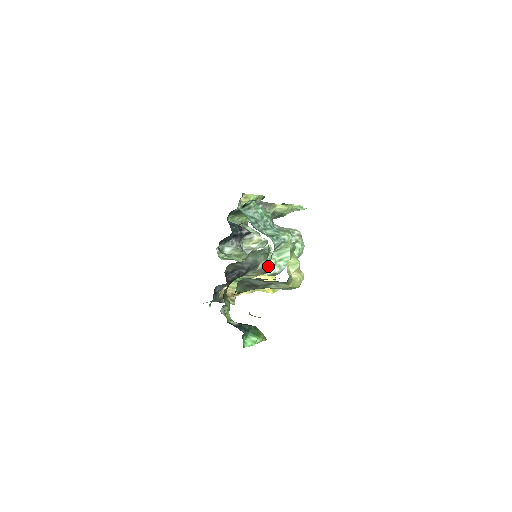
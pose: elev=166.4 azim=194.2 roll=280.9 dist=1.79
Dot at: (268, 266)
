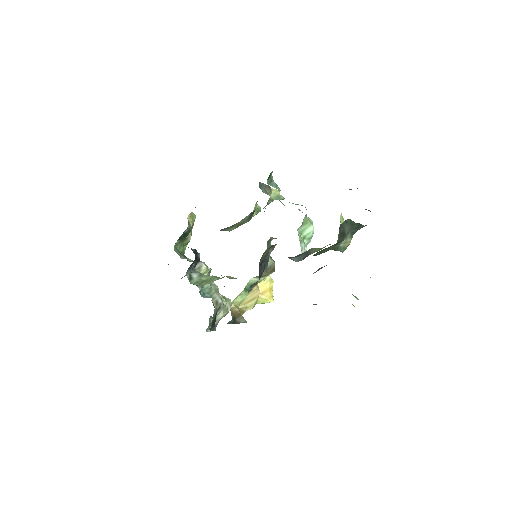
Dot at: (300, 244)
